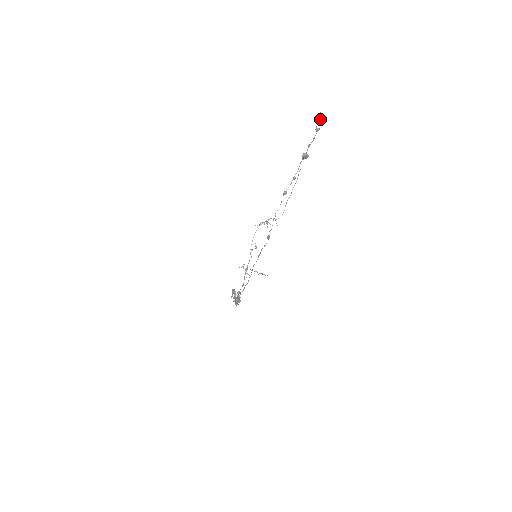
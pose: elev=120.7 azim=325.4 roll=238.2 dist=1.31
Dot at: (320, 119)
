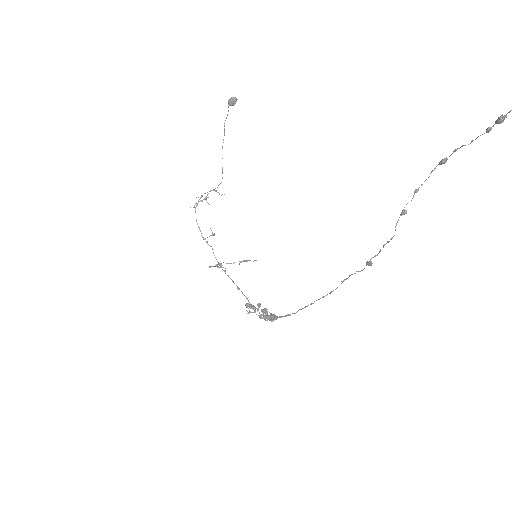
Dot at: (503, 117)
